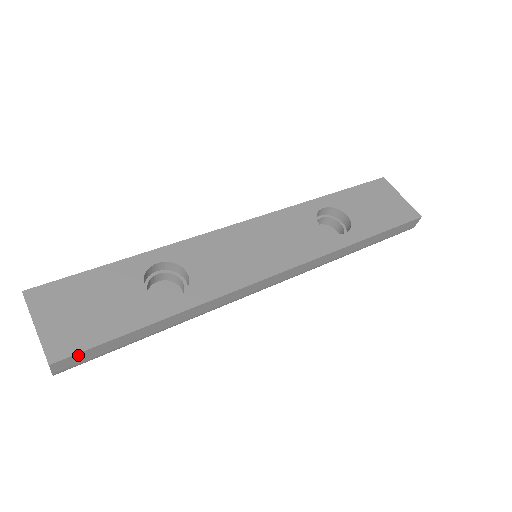
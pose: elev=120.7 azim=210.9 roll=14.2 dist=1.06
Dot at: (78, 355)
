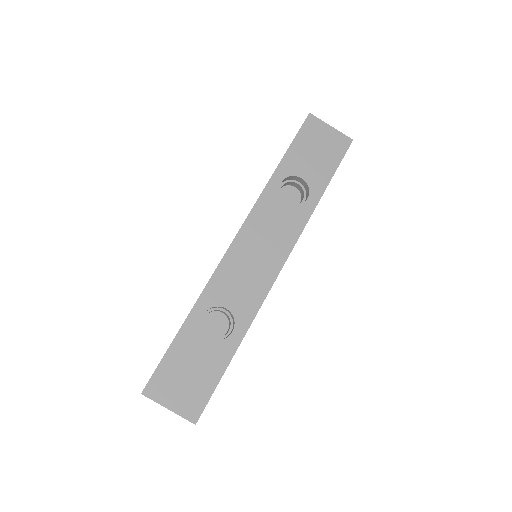
Dot at: occluded
